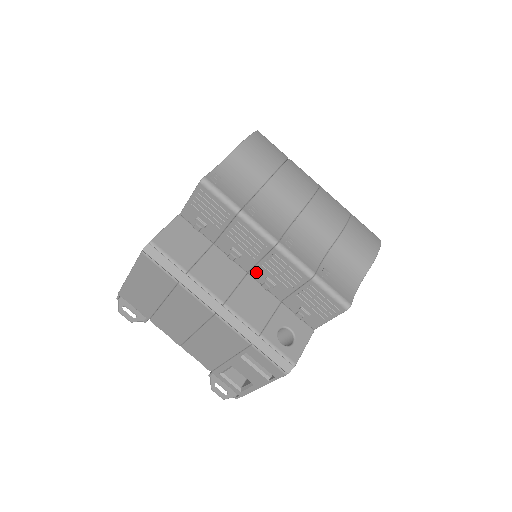
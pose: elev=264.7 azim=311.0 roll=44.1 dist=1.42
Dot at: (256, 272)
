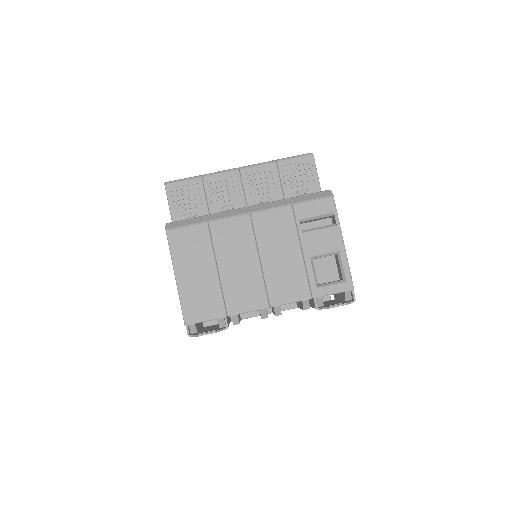
Dot at: occluded
